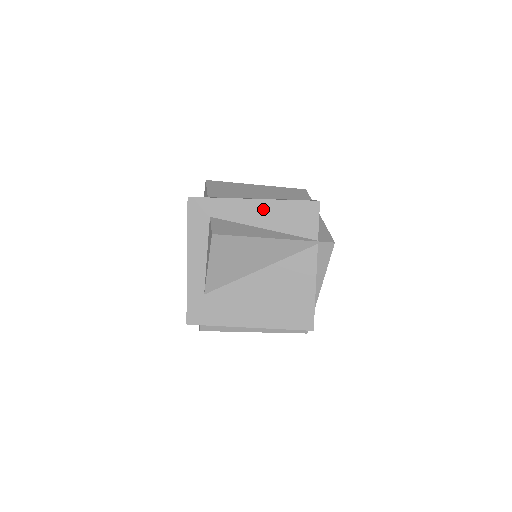
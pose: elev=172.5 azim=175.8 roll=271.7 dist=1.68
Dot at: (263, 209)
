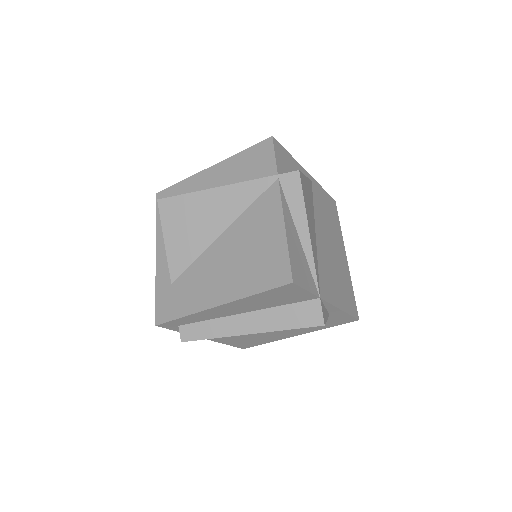
Dot at: (219, 171)
